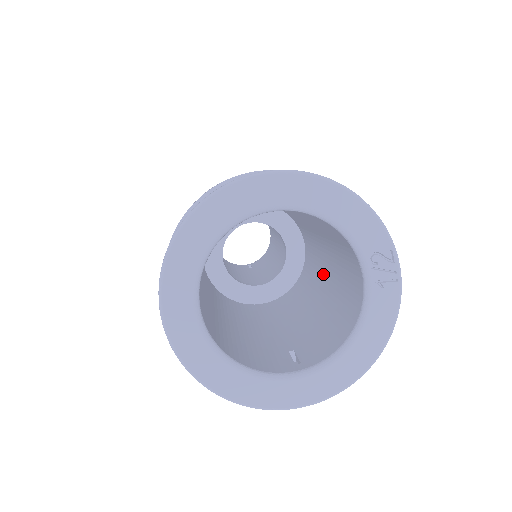
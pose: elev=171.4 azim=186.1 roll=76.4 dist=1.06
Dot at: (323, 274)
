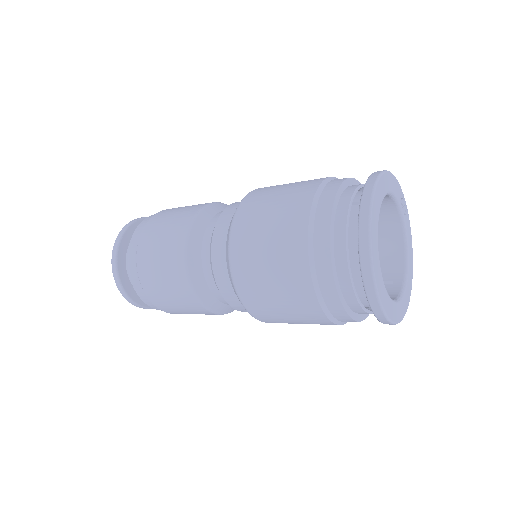
Dot at: occluded
